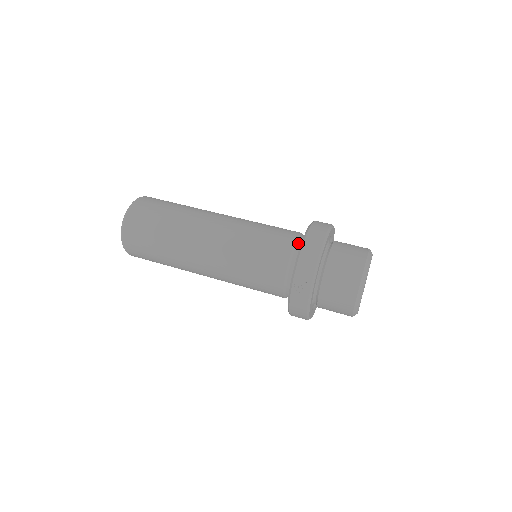
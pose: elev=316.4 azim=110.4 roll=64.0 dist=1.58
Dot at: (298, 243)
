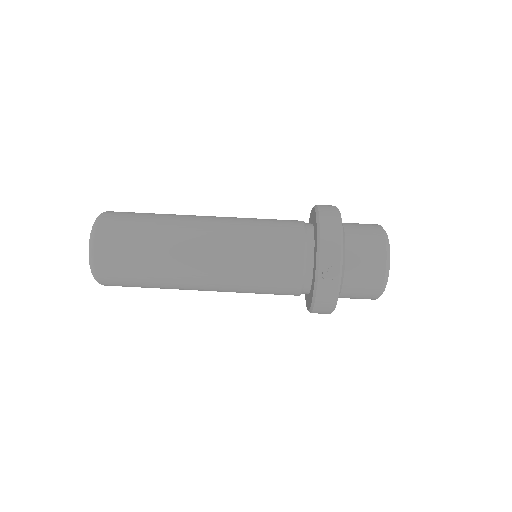
Dot at: (307, 230)
